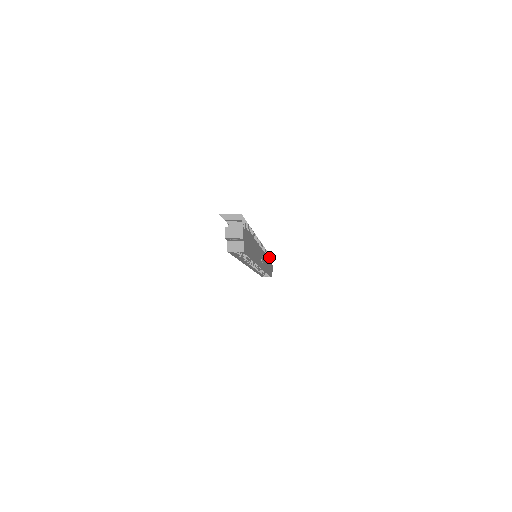
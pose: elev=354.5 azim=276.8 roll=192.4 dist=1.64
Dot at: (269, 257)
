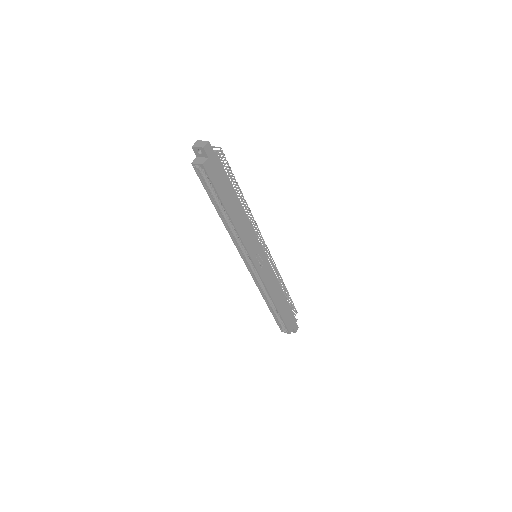
Dot at: (294, 311)
